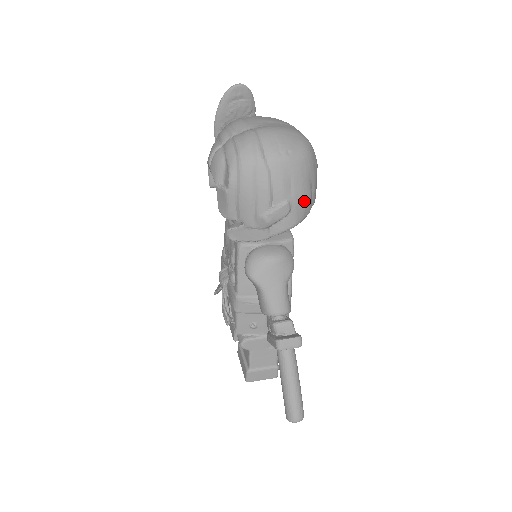
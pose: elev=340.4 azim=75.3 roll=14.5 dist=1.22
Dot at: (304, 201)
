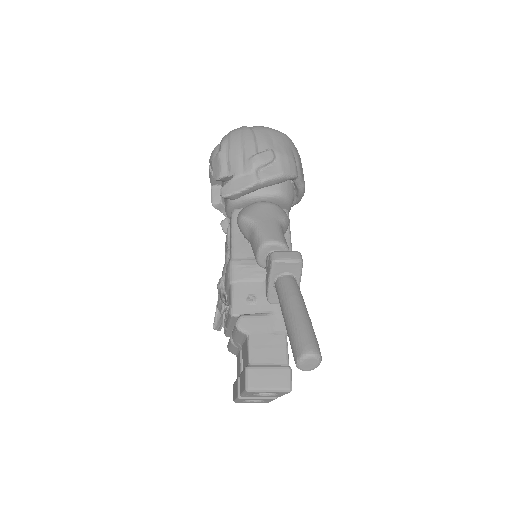
Dot at: (287, 157)
